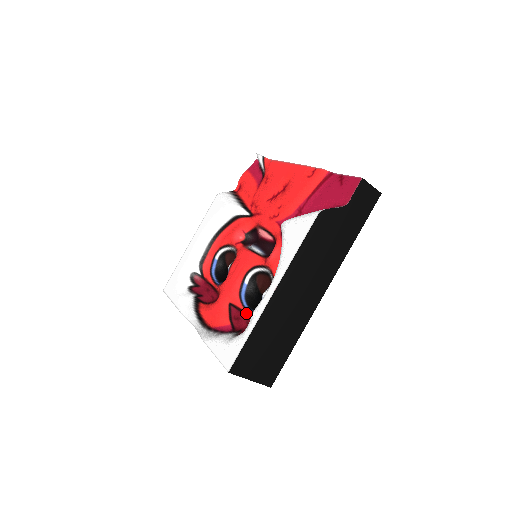
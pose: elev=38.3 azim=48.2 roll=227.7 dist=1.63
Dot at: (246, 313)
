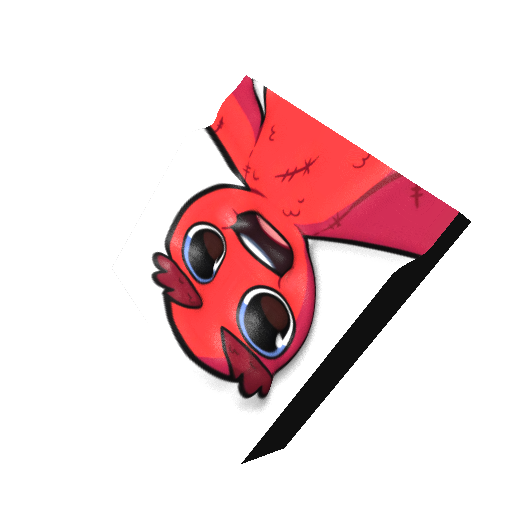
Dot at: (248, 348)
